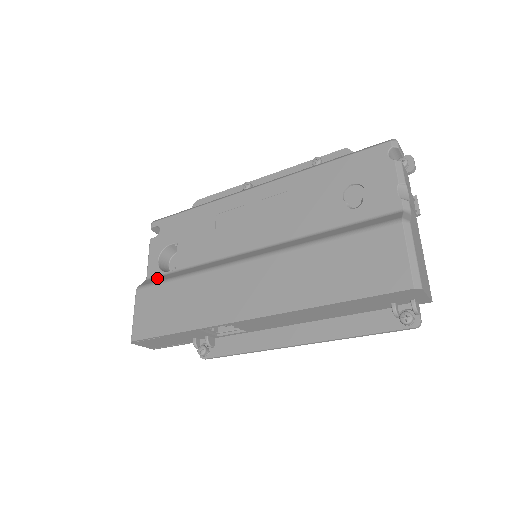
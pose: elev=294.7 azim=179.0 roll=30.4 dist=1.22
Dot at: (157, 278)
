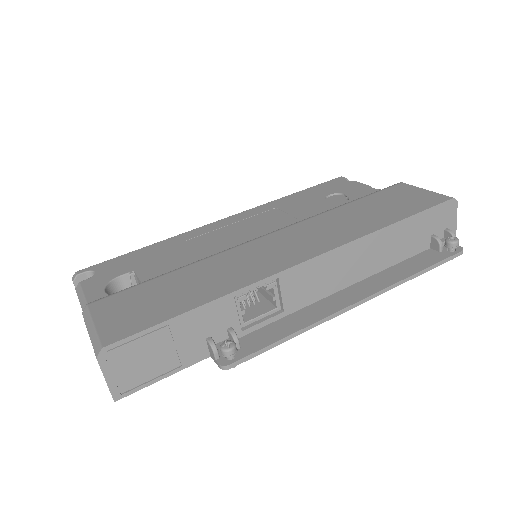
Dot at: occluded
